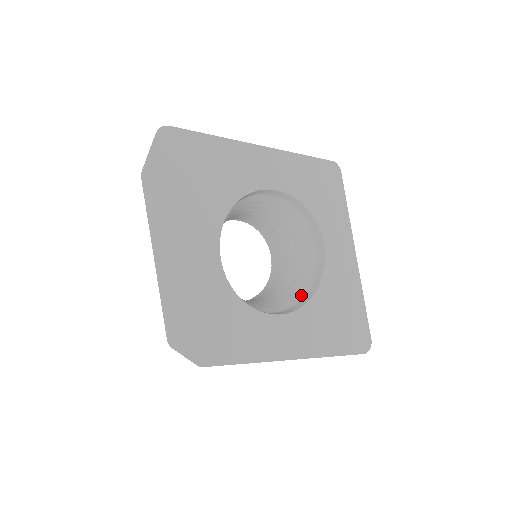
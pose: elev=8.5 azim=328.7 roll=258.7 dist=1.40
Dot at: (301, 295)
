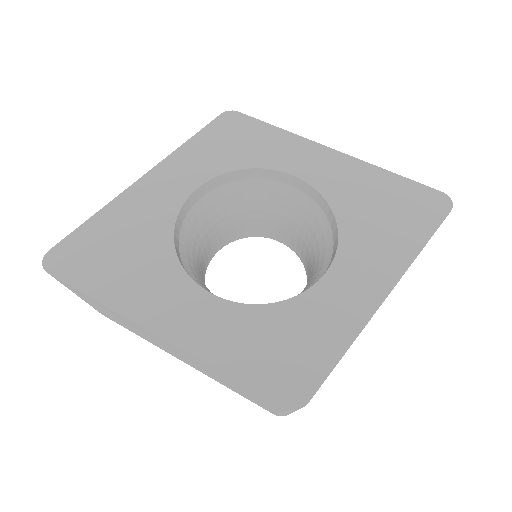
Dot at: (329, 236)
